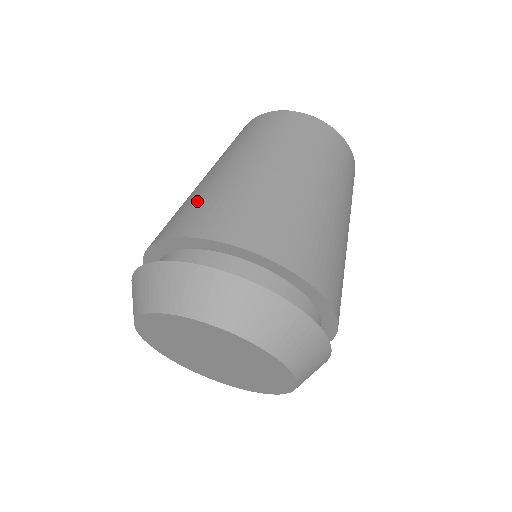
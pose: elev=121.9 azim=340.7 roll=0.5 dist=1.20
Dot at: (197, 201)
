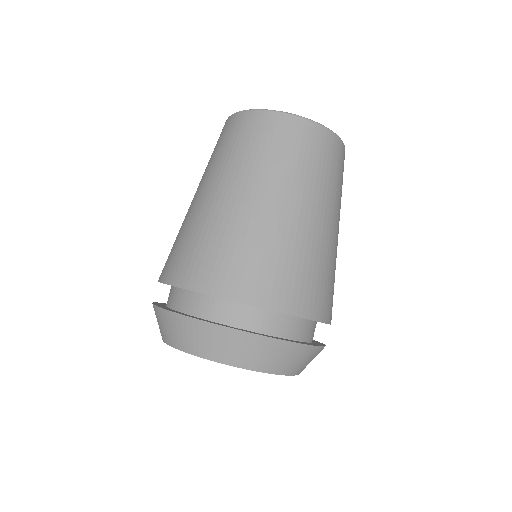
Dot at: (253, 253)
